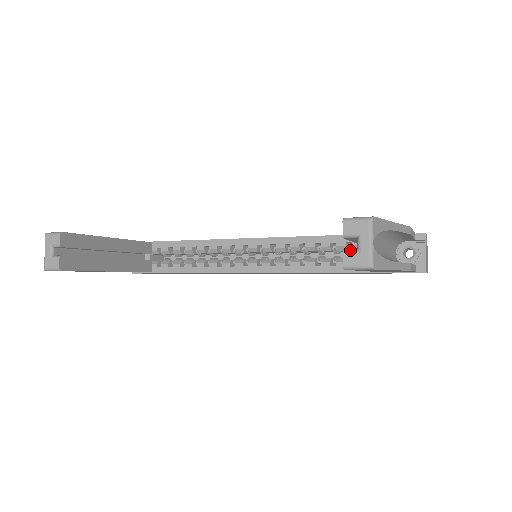
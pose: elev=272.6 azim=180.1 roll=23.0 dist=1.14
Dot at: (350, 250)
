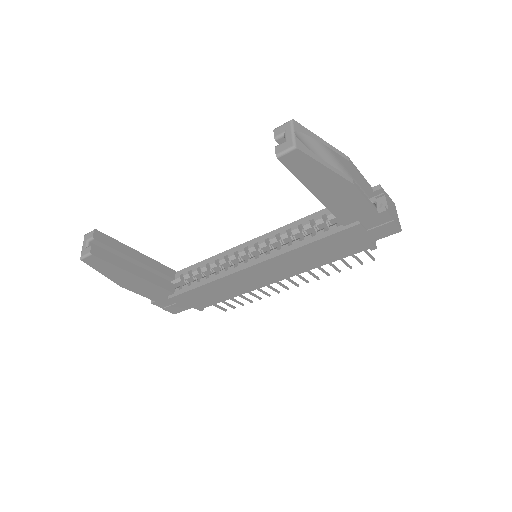
Dot at: (280, 144)
